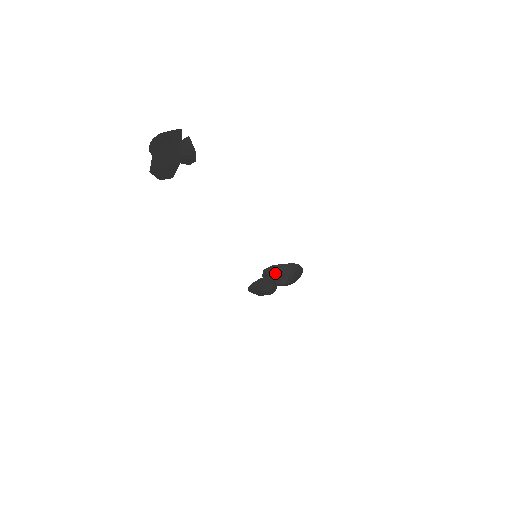
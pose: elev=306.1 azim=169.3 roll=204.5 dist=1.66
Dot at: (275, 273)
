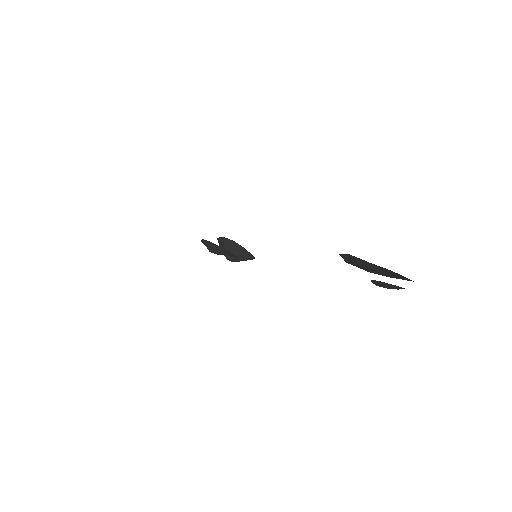
Dot at: (237, 252)
